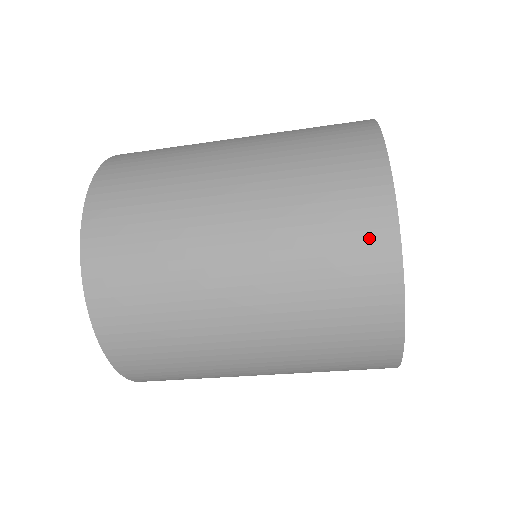
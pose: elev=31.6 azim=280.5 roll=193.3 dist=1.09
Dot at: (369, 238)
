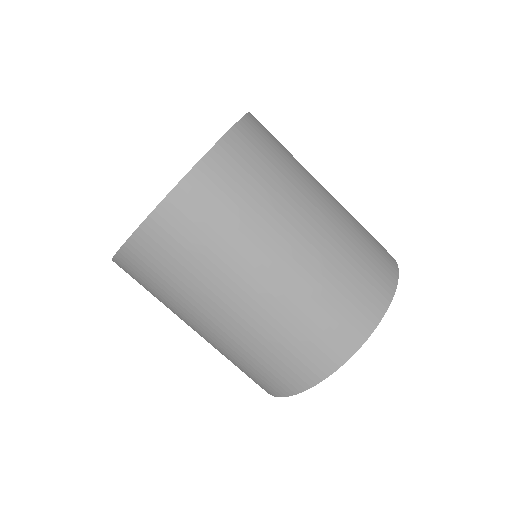
Dot at: (385, 268)
